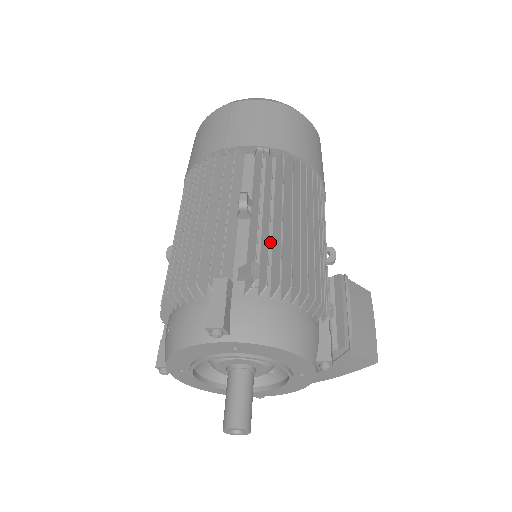
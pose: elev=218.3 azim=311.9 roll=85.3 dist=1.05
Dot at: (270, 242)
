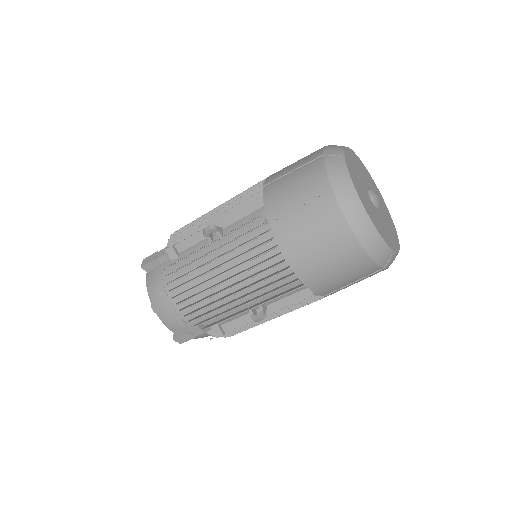
Dot at: occluded
